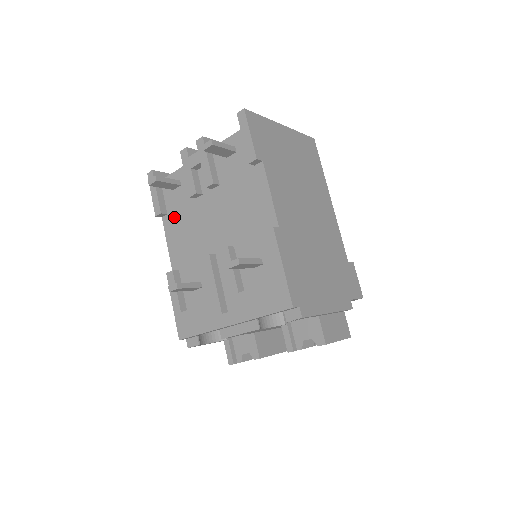
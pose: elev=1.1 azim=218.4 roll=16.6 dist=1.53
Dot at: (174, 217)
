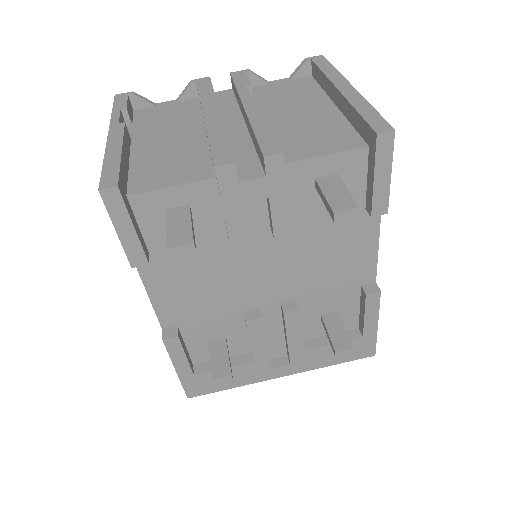
Dot at: (169, 260)
